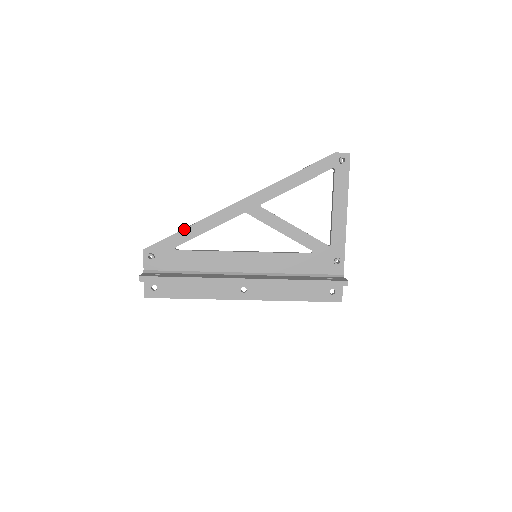
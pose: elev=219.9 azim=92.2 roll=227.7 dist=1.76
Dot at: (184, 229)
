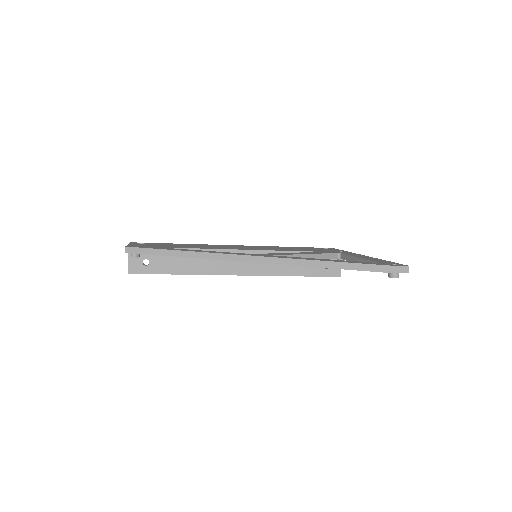
Dot at: (174, 256)
